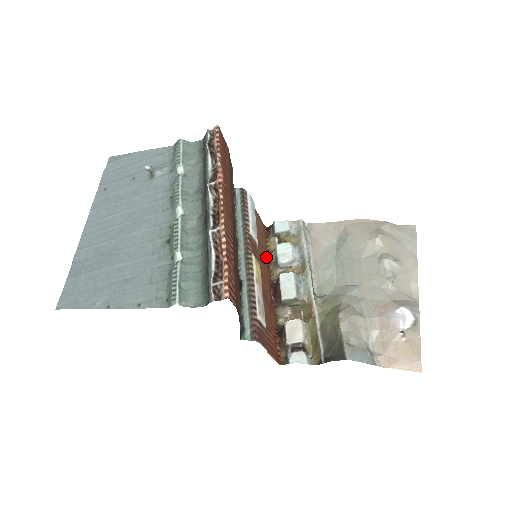
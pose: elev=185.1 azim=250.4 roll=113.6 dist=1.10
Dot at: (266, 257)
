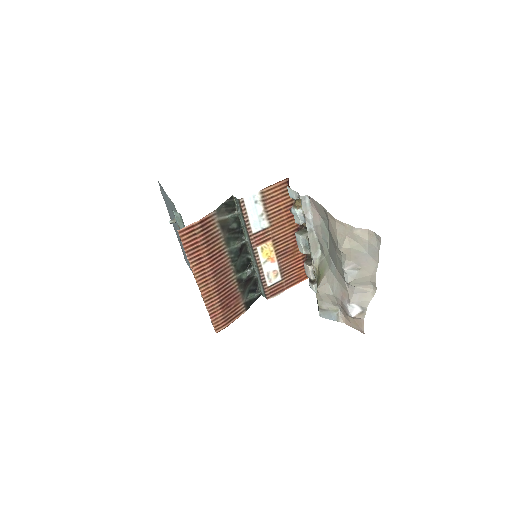
Dot at: (288, 212)
